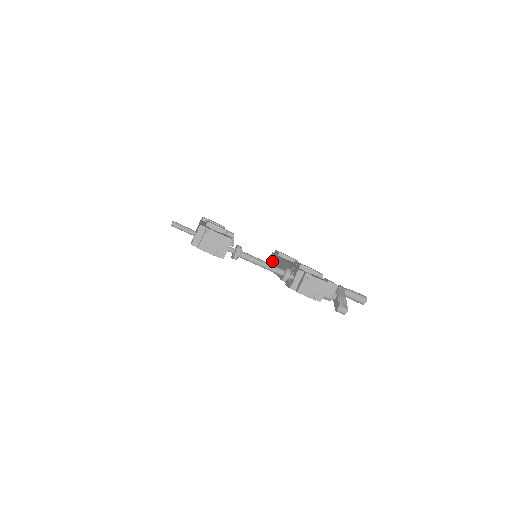
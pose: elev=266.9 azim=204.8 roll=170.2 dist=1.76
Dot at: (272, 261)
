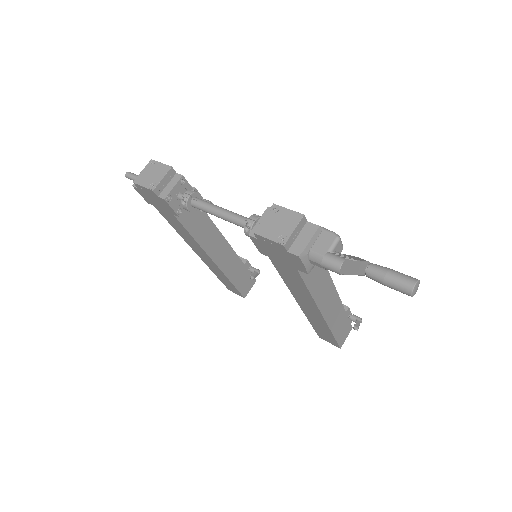
Dot at: occluded
